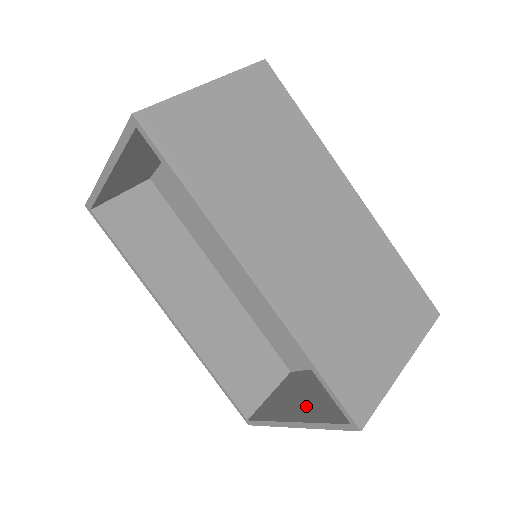
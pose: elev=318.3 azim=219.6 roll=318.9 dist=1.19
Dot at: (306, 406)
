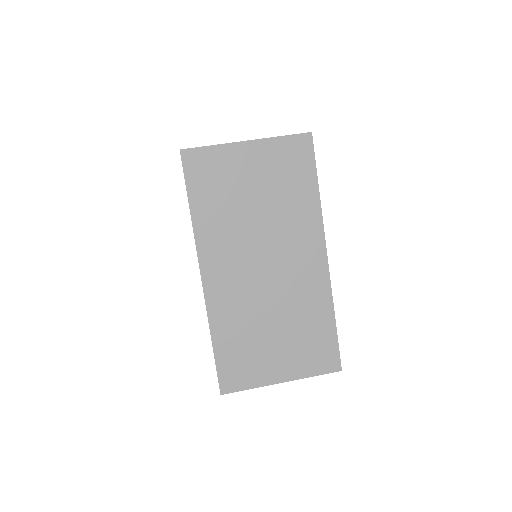
Dot at: occluded
